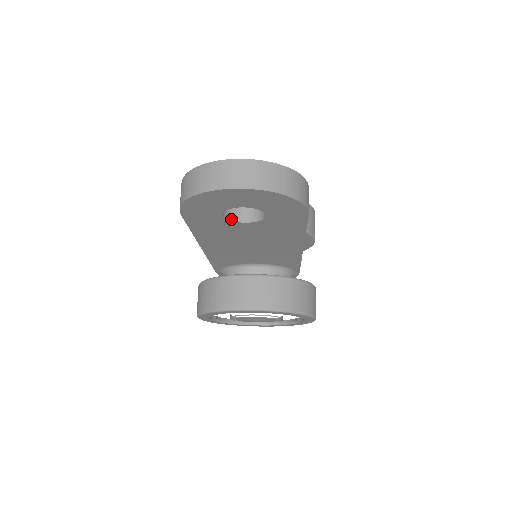
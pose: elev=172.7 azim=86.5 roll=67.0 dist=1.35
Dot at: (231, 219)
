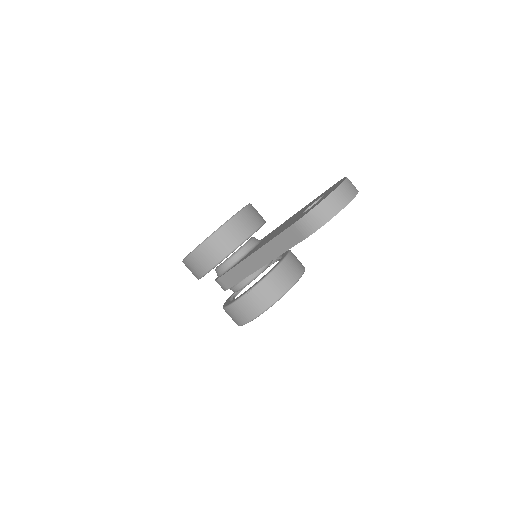
Dot at: occluded
